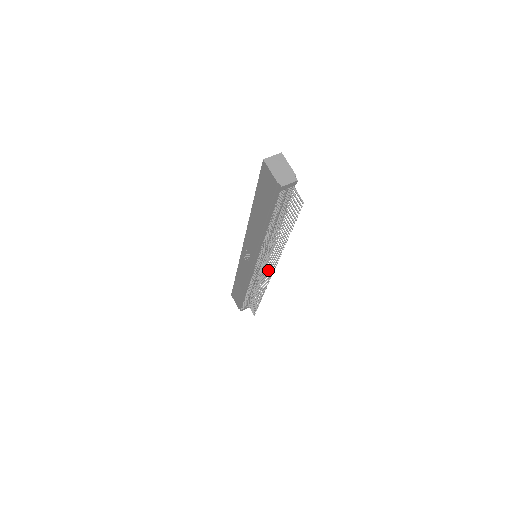
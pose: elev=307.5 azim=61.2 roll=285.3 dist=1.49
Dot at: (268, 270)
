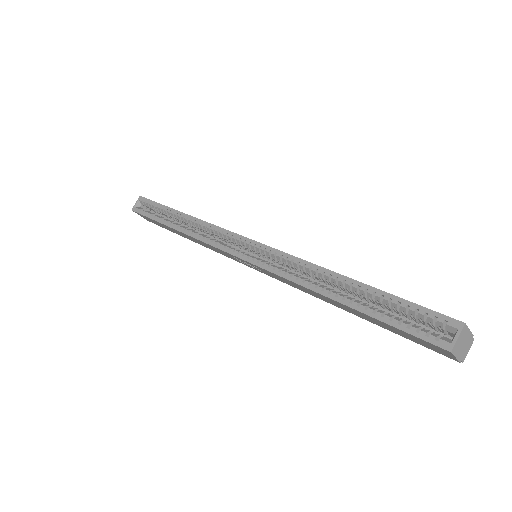
Dot at: occluded
